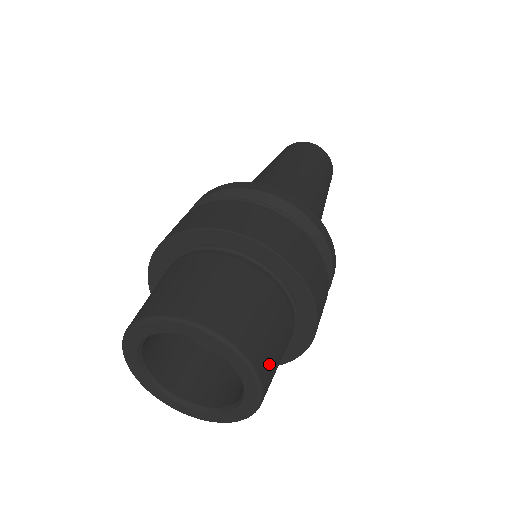
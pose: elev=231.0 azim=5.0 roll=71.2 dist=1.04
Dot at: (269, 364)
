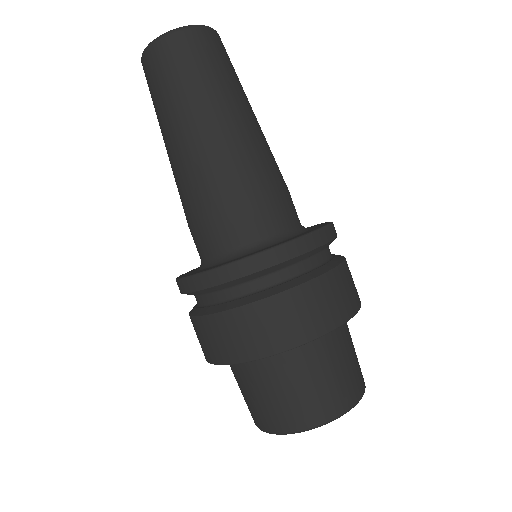
Dot at: occluded
